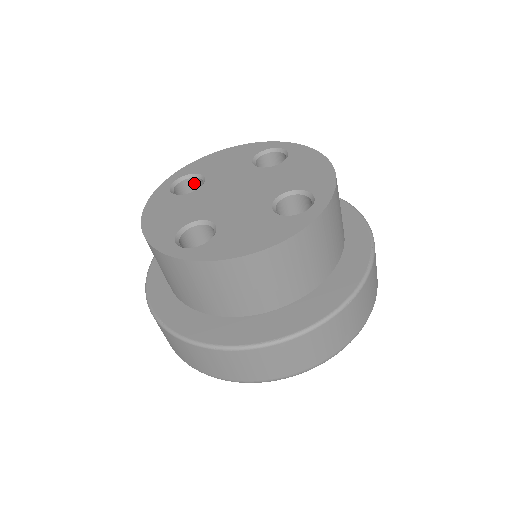
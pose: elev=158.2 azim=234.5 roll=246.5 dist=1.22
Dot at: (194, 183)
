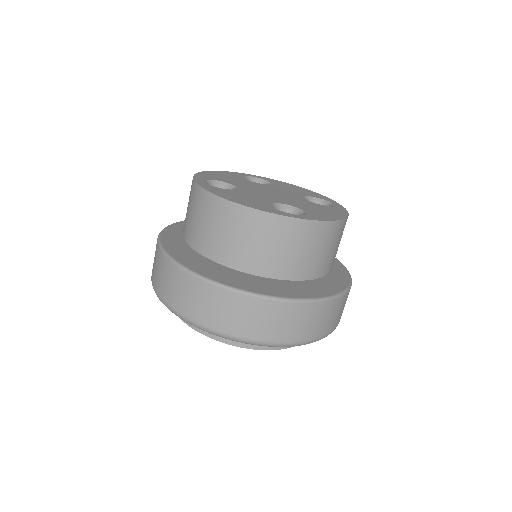
Dot at: occluded
